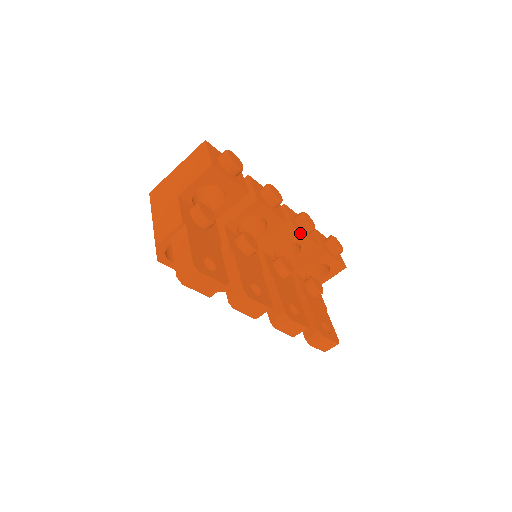
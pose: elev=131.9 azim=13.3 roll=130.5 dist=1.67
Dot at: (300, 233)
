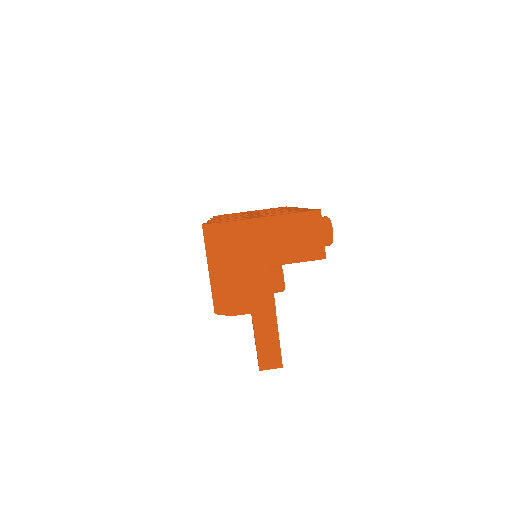
Dot at: occluded
